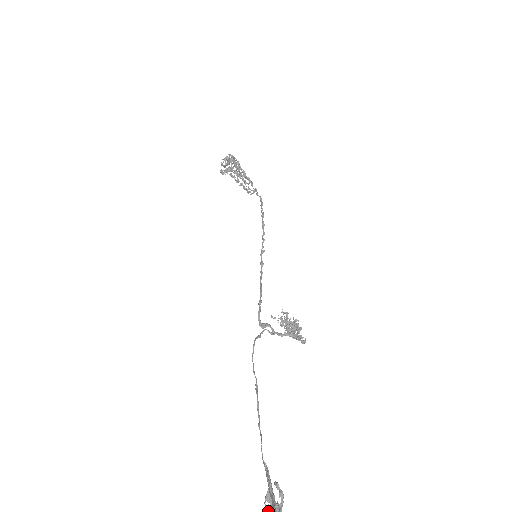
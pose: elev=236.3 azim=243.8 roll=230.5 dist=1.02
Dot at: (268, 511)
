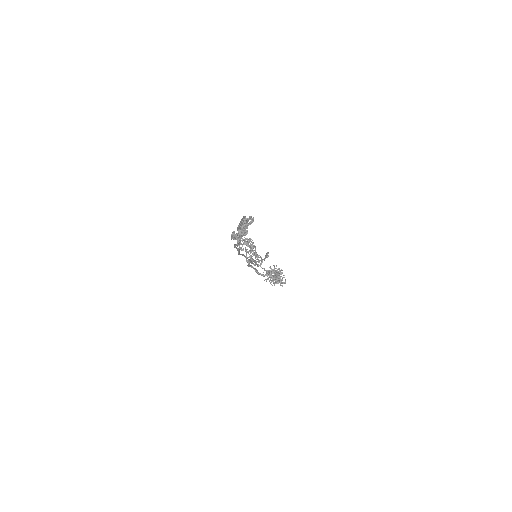
Dot at: (233, 238)
